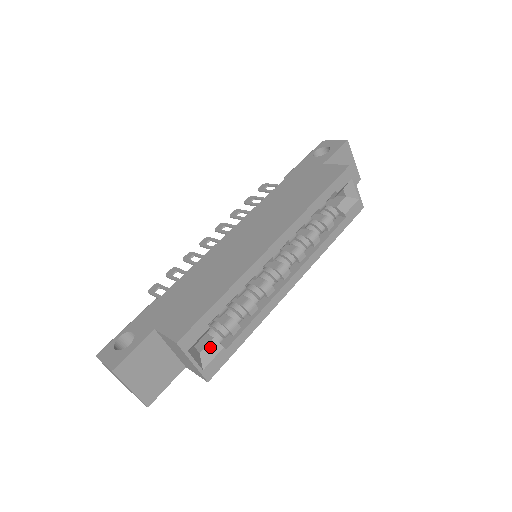
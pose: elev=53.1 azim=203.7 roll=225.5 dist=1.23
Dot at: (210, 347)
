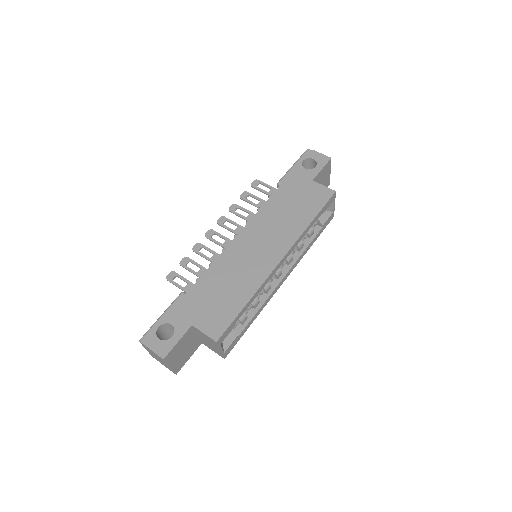
Dot at: (229, 336)
